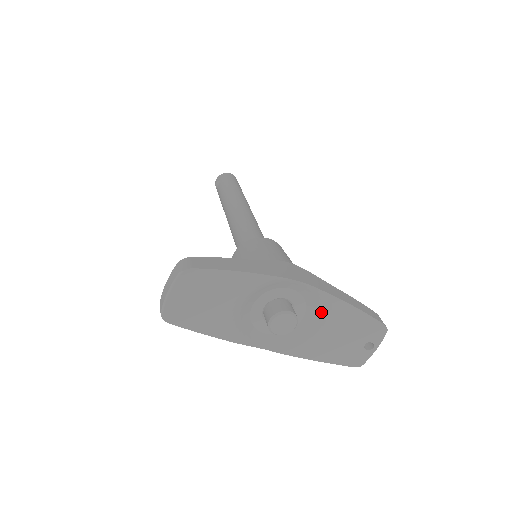
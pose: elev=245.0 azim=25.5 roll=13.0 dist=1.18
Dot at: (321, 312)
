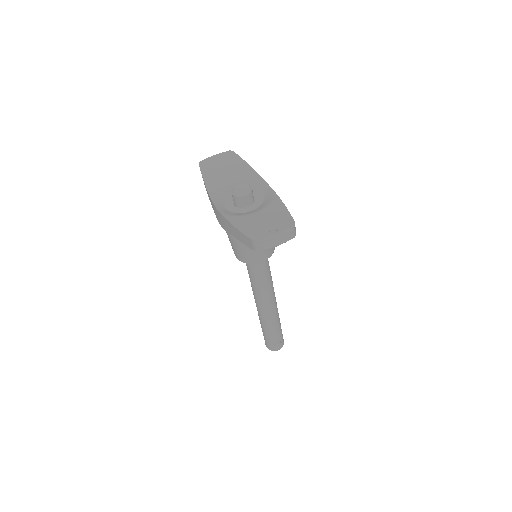
Dot at: (265, 206)
